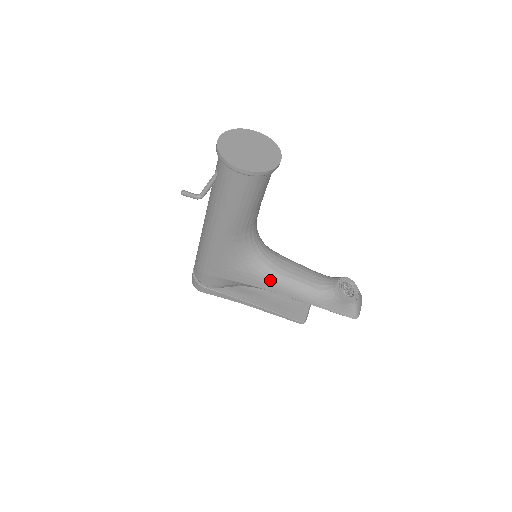
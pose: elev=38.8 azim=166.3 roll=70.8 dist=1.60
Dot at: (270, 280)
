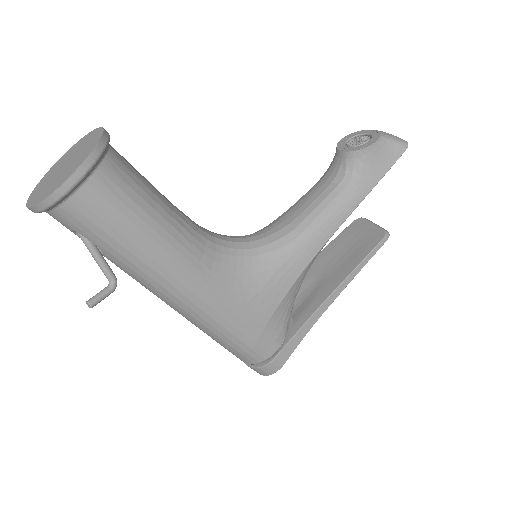
Dot at: (297, 247)
